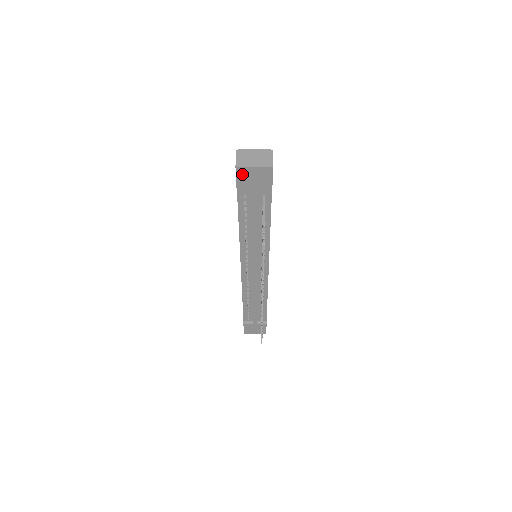
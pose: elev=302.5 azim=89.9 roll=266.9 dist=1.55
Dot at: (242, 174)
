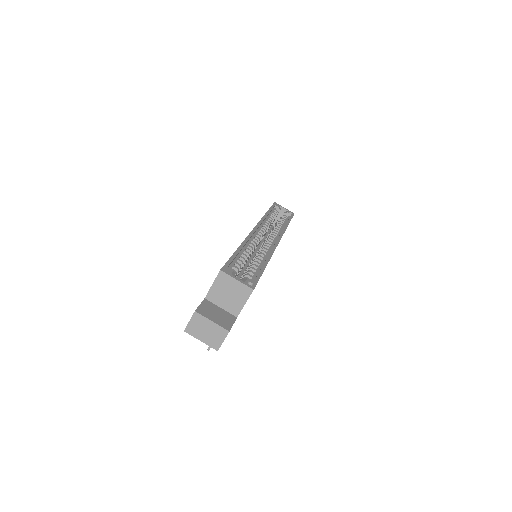
Dot at: occluded
